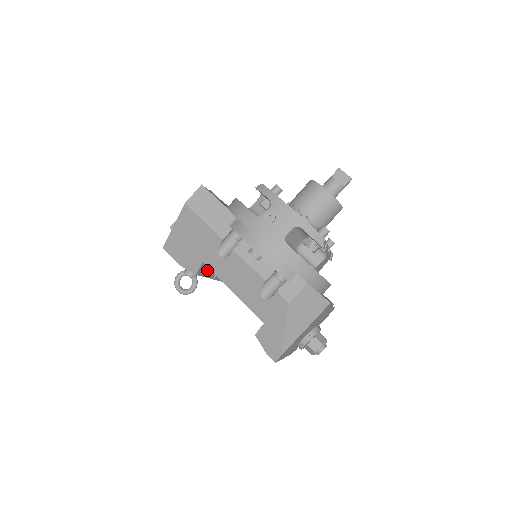
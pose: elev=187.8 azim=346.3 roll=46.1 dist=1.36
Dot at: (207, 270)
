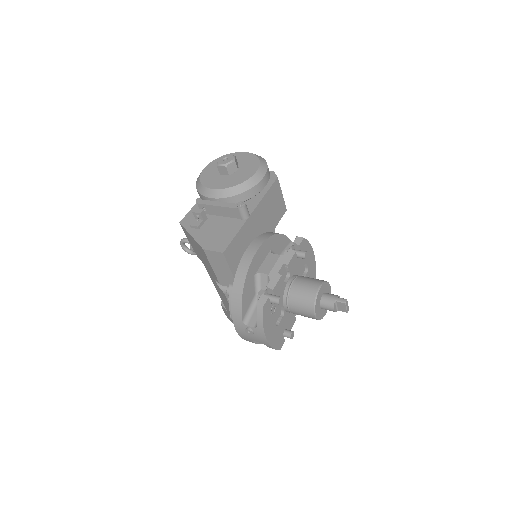
Dot at: occluded
